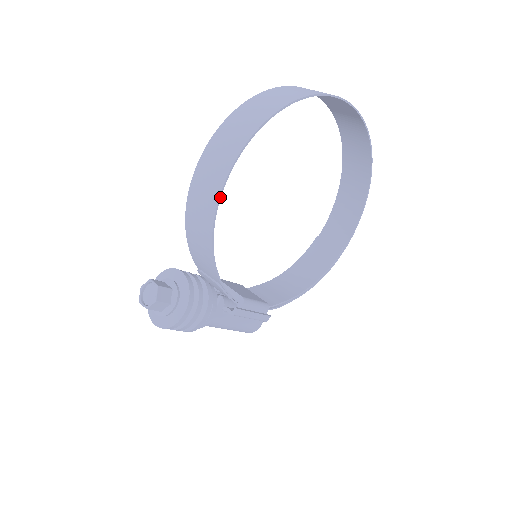
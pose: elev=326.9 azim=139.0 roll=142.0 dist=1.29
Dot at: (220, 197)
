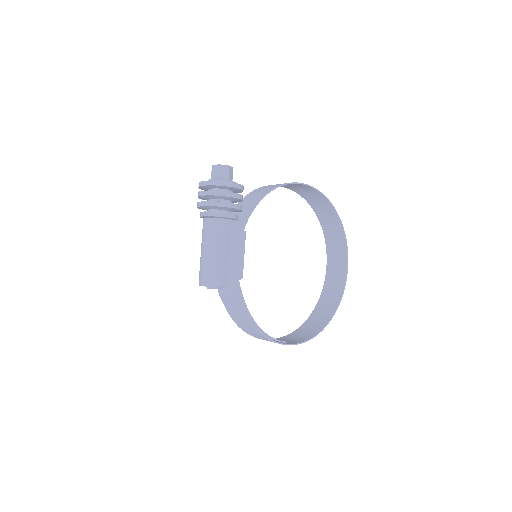
Dot at: (292, 183)
